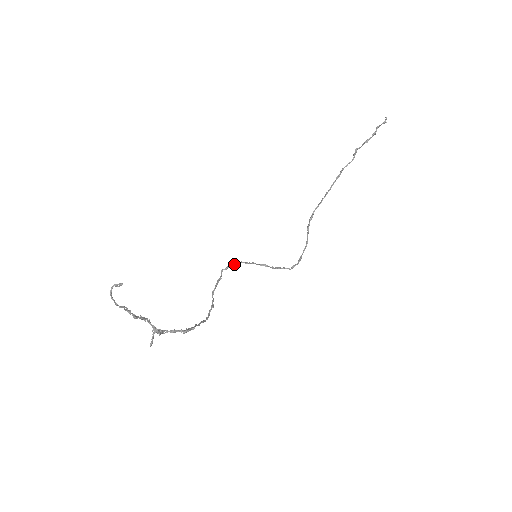
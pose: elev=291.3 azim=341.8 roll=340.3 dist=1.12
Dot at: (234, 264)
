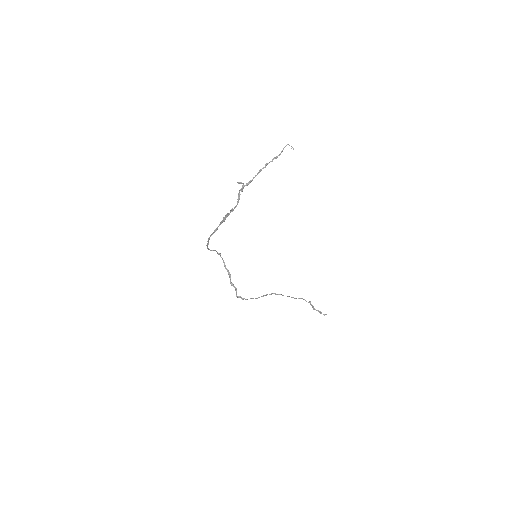
Dot at: occluded
